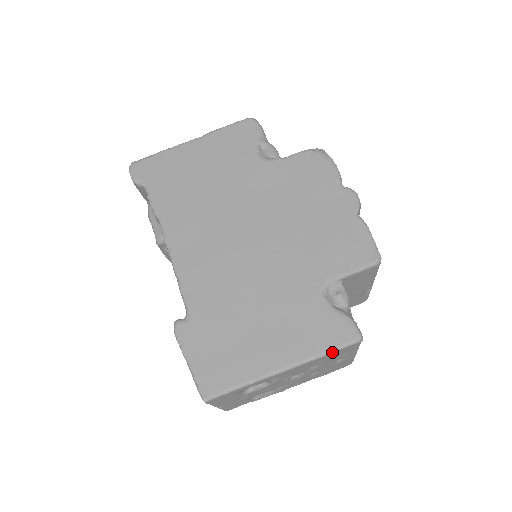
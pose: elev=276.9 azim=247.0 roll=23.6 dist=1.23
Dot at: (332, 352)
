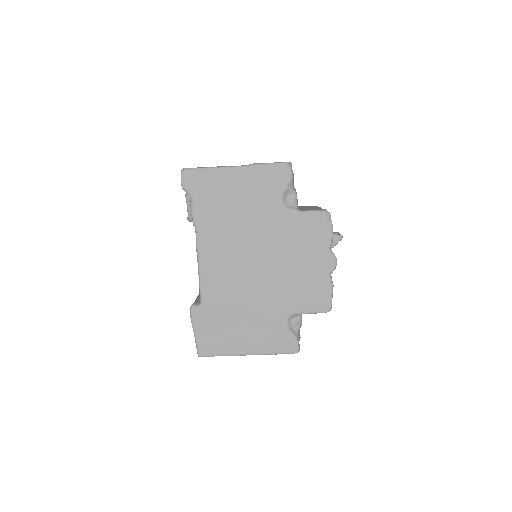
Dot at: occluded
